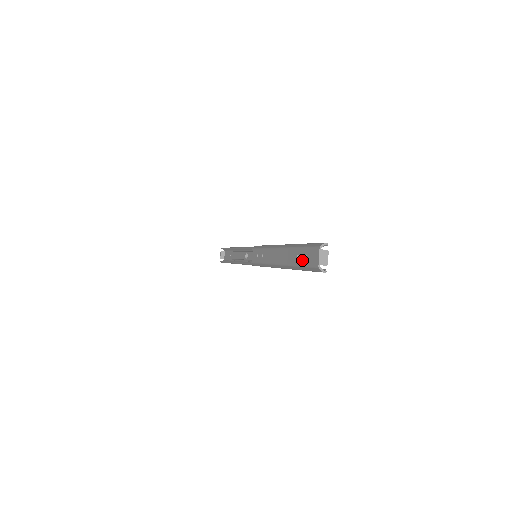
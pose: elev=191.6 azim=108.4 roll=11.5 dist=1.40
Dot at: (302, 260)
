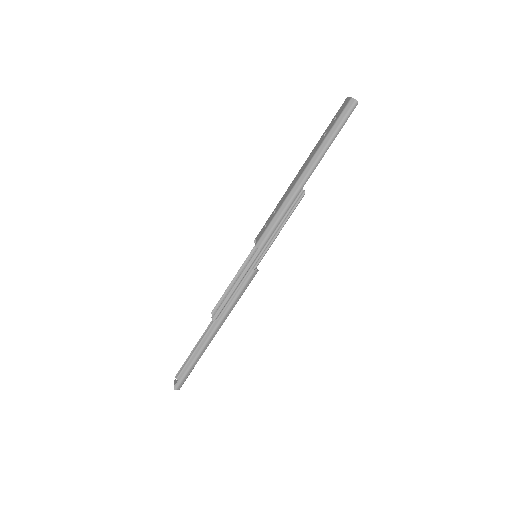
Dot at: (331, 125)
